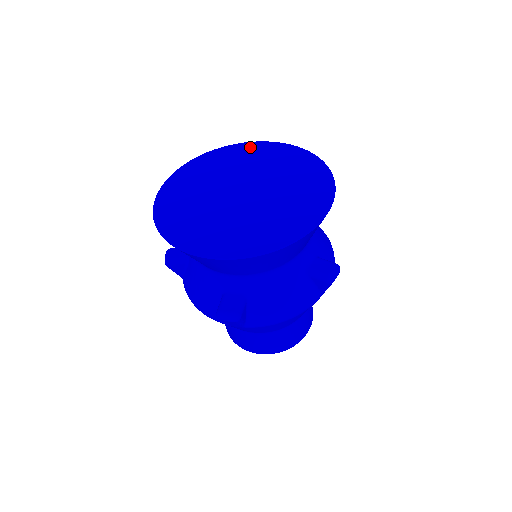
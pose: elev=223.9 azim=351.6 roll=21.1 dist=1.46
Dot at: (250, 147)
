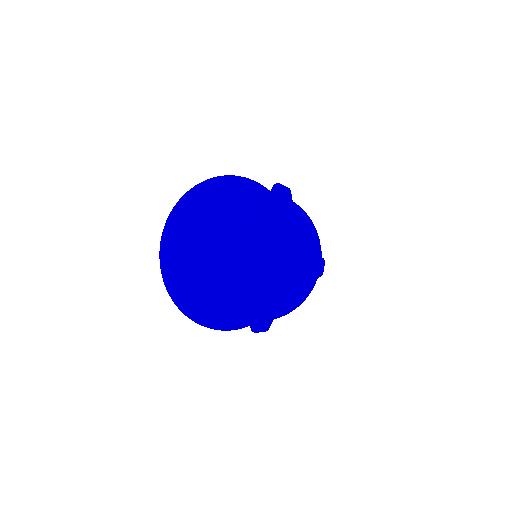
Dot at: (272, 210)
